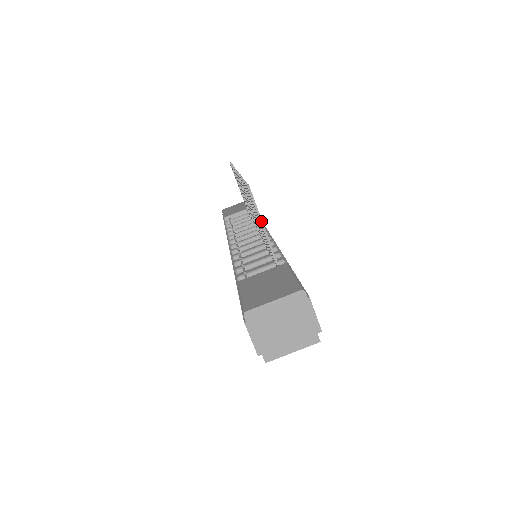
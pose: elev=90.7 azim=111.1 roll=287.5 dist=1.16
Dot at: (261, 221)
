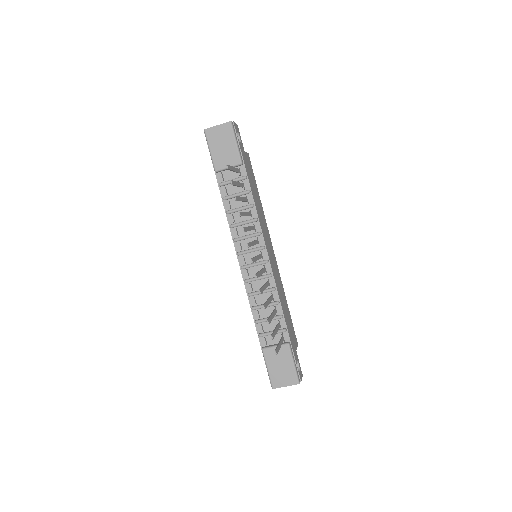
Dot at: (279, 348)
